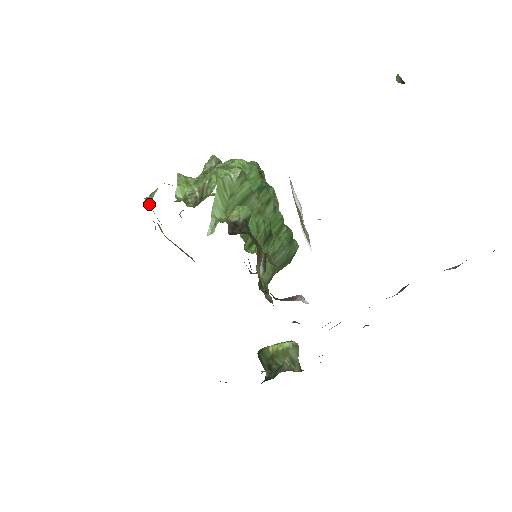
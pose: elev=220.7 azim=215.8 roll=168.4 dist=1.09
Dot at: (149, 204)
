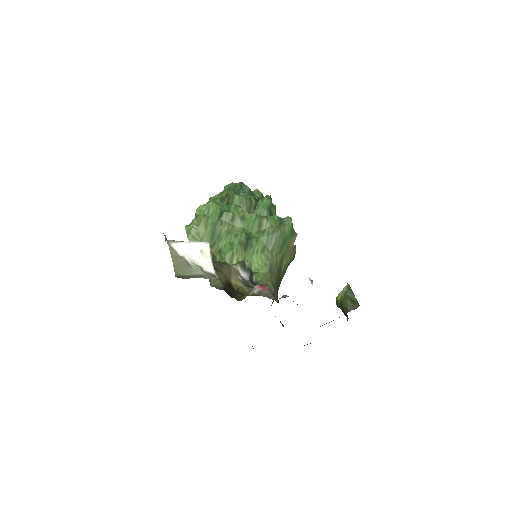
Dot at: occluded
